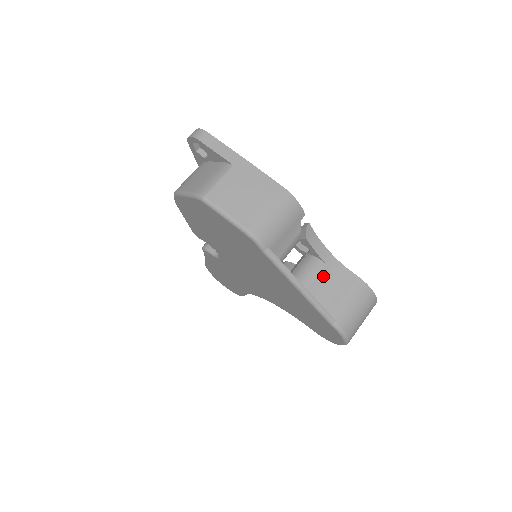
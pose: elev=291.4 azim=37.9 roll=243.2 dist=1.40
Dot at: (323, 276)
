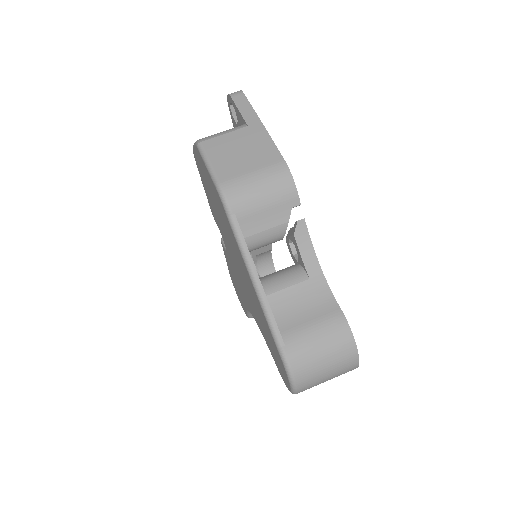
Dot at: (299, 290)
